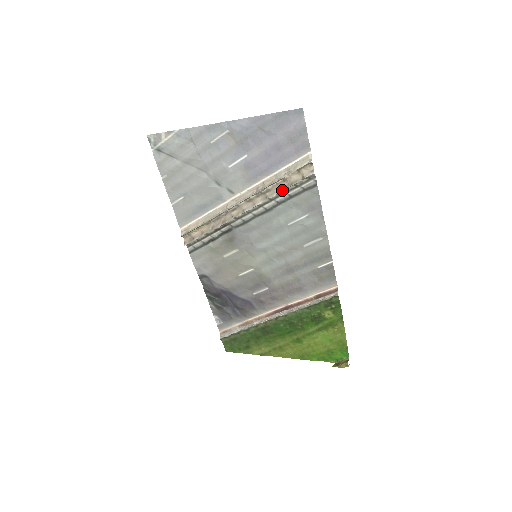
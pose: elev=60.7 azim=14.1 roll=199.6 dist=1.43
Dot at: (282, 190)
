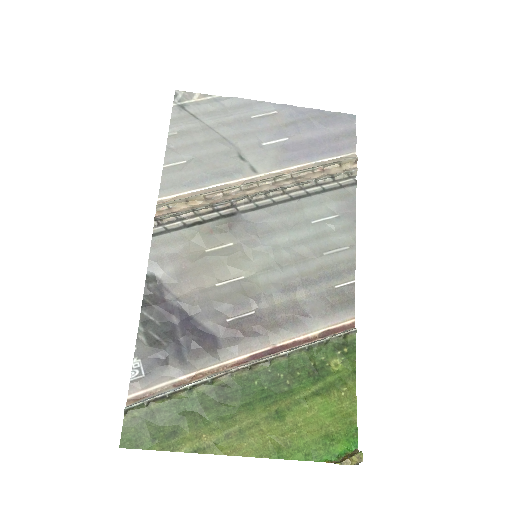
Dot at: (319, 177)
